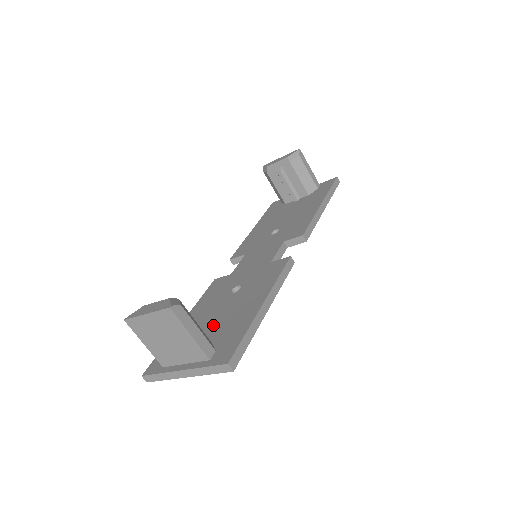
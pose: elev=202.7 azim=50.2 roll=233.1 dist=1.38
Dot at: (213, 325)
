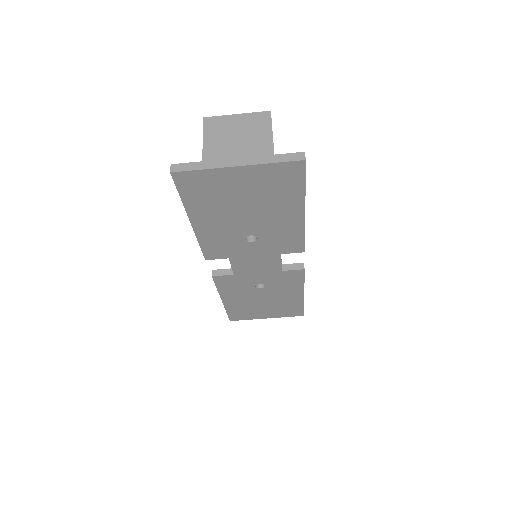
Dot at: occluded
